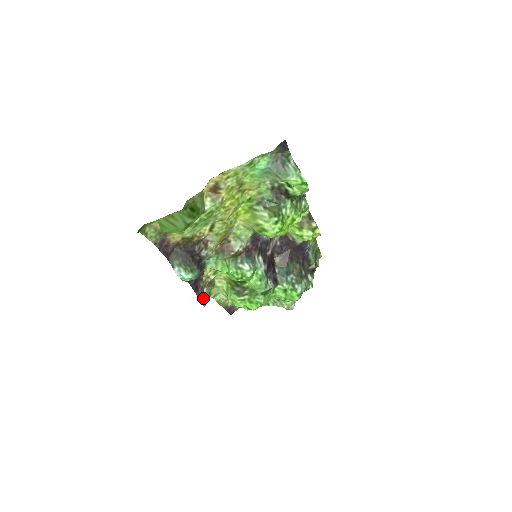
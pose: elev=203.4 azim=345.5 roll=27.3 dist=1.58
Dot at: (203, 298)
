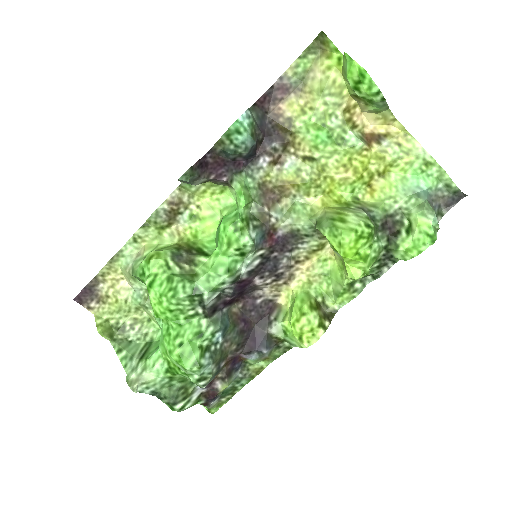
Dot at: (192, 174)
